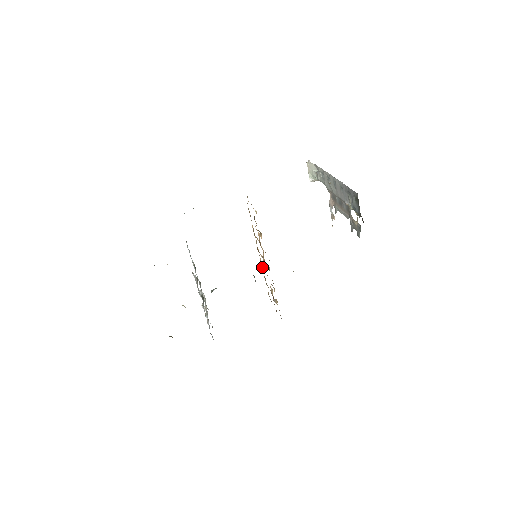
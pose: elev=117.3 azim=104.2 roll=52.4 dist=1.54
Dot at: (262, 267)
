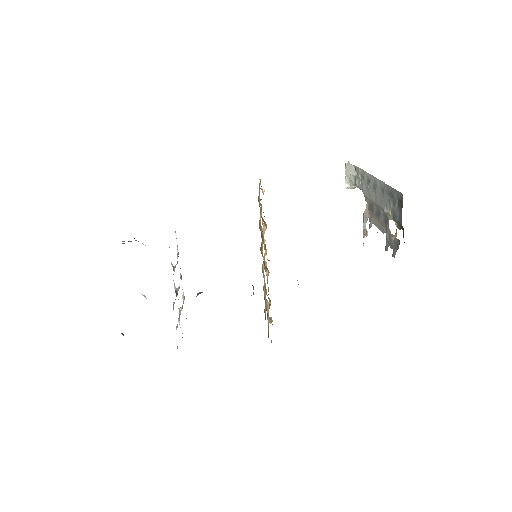
Dot at: occluded
